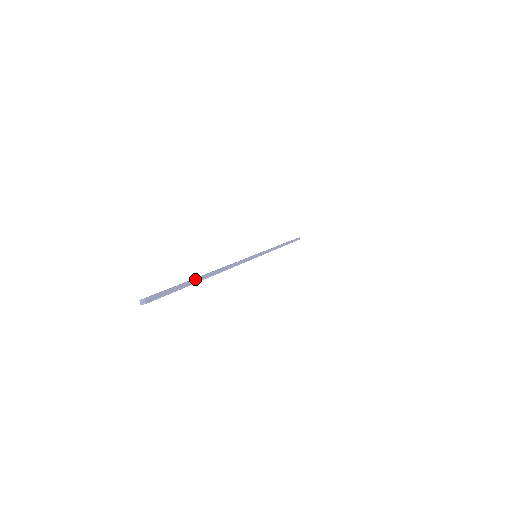
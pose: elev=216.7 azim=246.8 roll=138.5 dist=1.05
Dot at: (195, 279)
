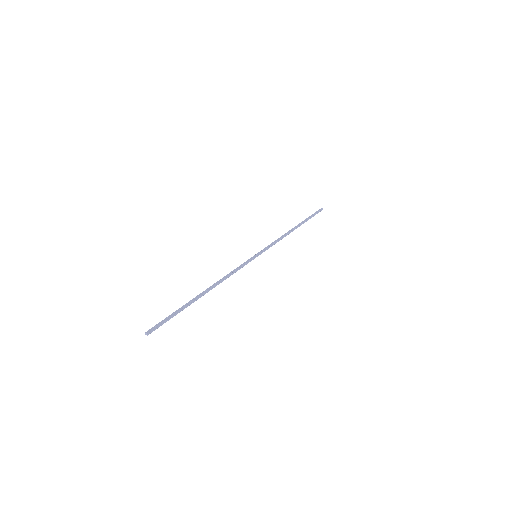
Dot at: (188, 304)
